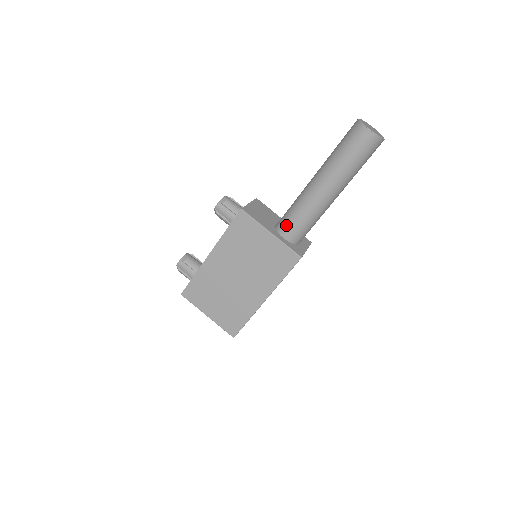
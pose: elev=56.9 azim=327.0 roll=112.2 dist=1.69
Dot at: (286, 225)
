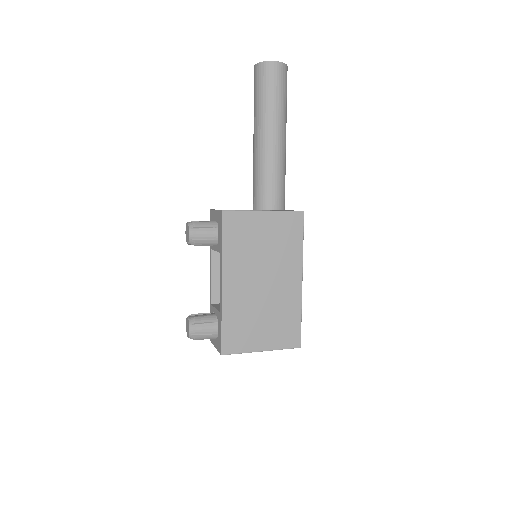
Dot at: (267, 197)
